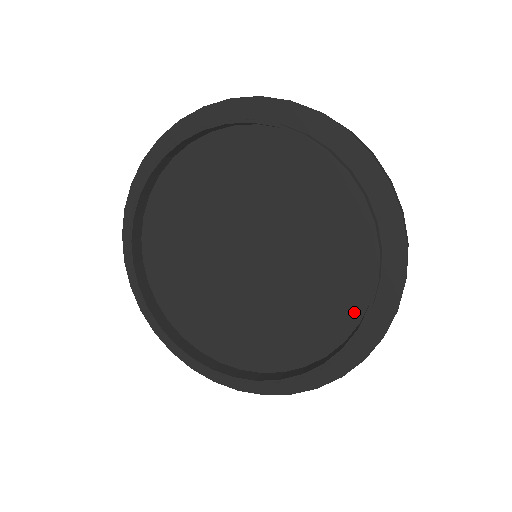
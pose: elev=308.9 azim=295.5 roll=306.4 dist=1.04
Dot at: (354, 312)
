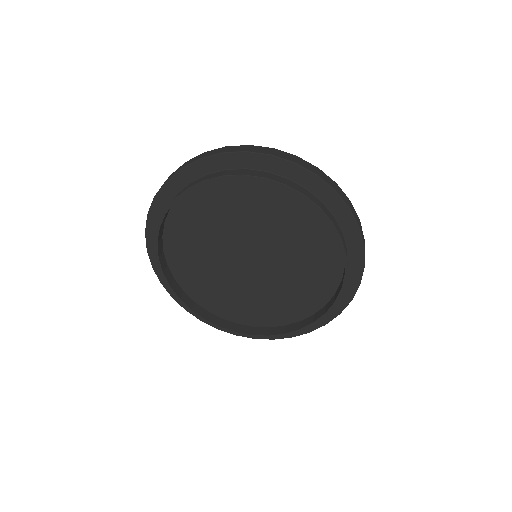
Dot at: (336, 275)
